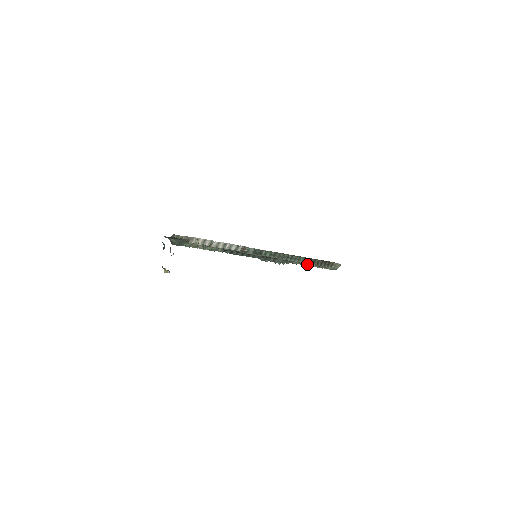
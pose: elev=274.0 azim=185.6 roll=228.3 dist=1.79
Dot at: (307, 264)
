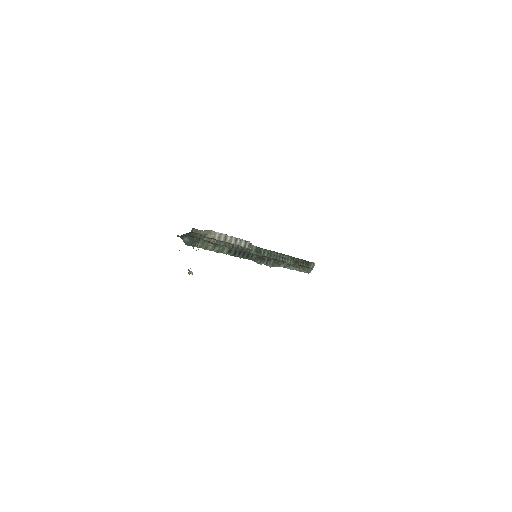
Dot at: (290, 267)
